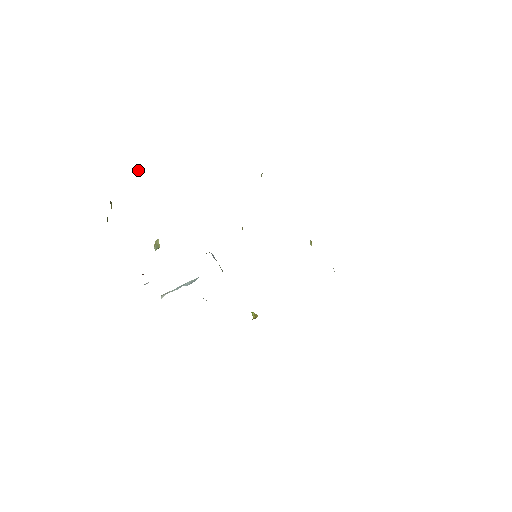
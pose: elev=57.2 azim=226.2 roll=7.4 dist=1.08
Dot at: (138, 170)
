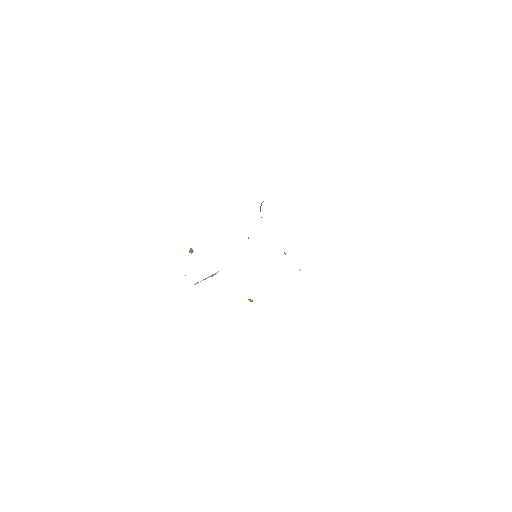
Dot at: occluded
